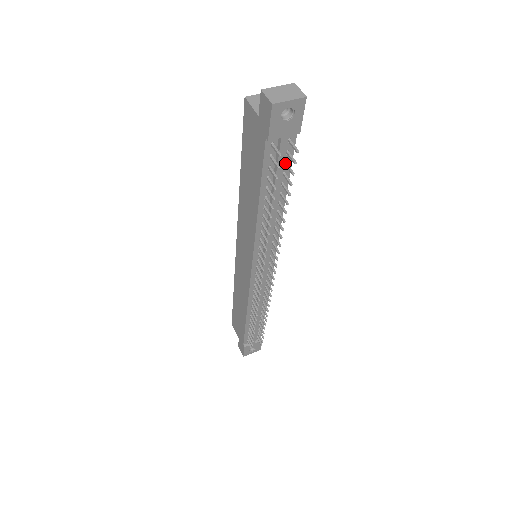
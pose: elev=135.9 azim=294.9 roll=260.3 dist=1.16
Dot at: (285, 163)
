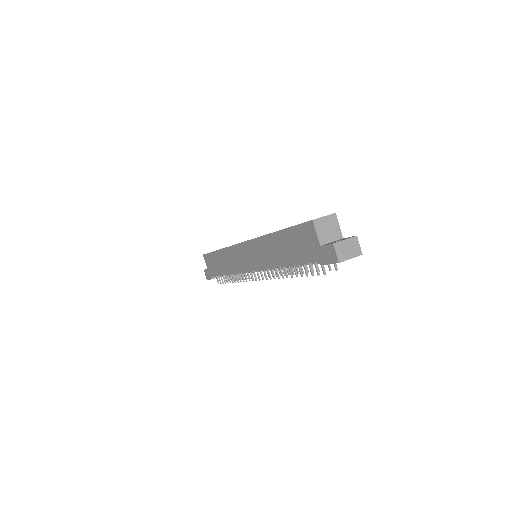
Dot at: occluded
